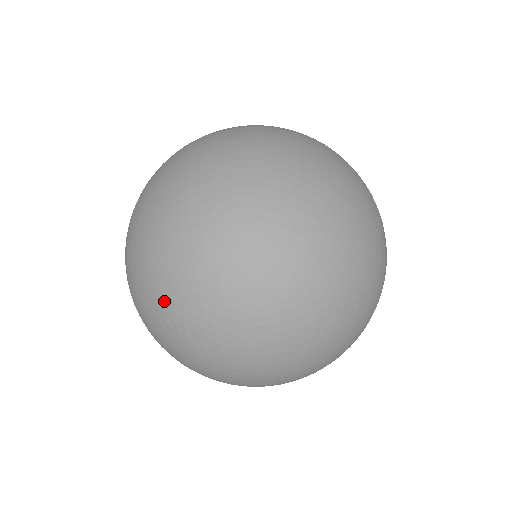
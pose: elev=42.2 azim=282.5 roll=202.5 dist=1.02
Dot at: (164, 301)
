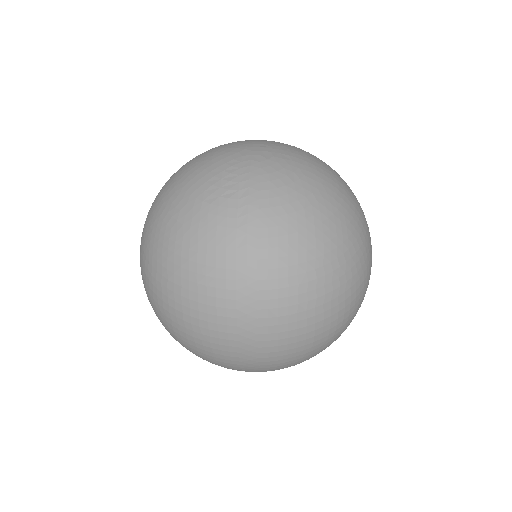
Dot at: occluded
